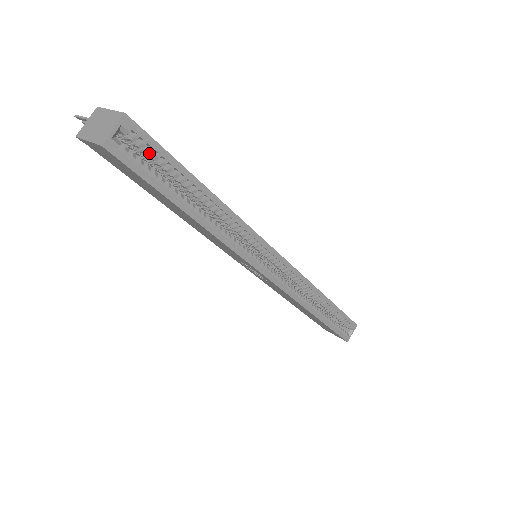
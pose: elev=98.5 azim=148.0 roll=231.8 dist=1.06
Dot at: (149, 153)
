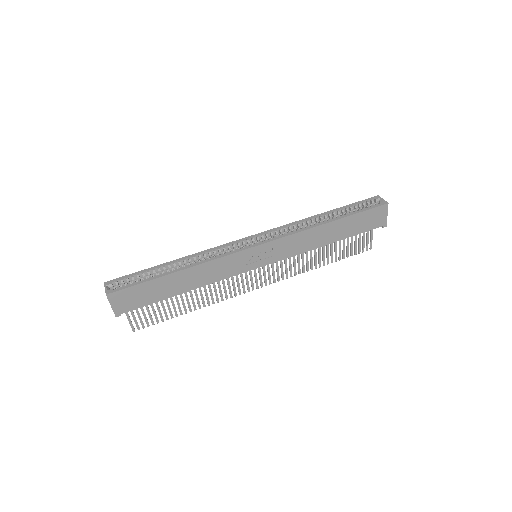
Dot at: (128, 280)
